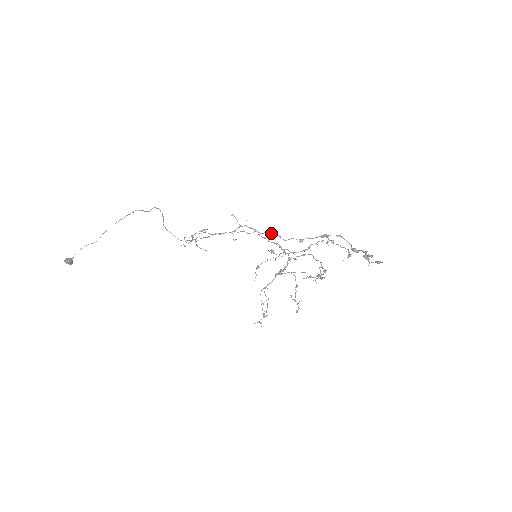
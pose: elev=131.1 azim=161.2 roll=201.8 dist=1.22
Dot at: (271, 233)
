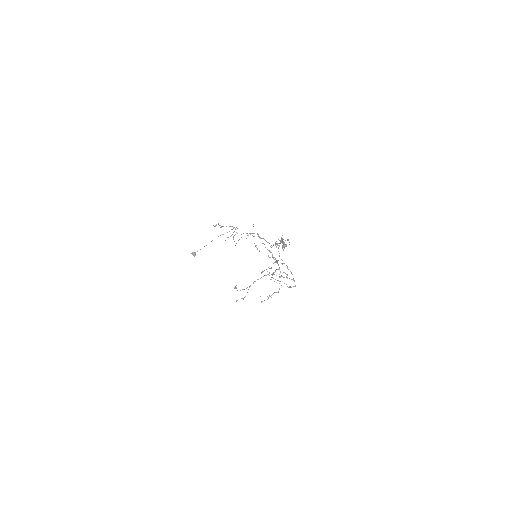
Dot at: occluded
